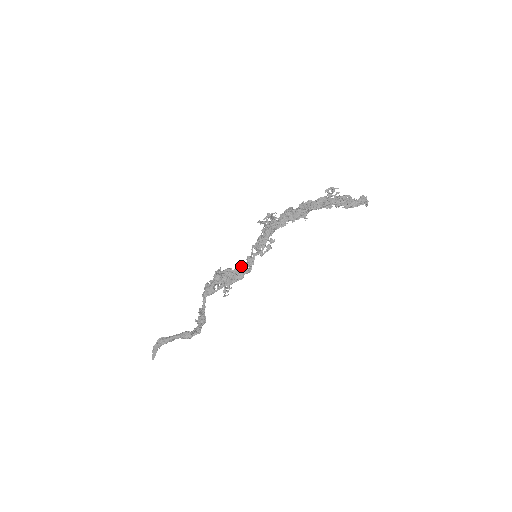
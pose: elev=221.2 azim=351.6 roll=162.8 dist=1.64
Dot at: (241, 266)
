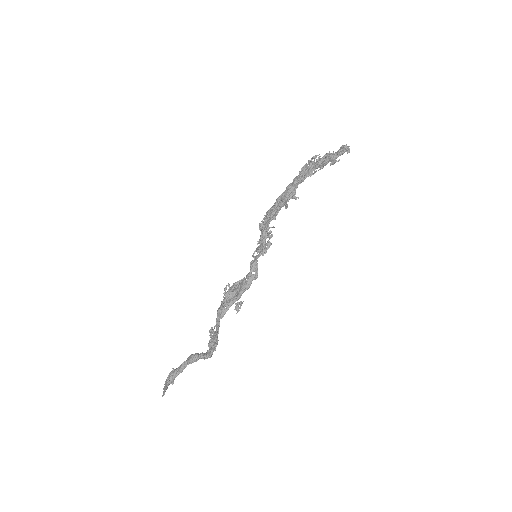
Dot at: occluded
